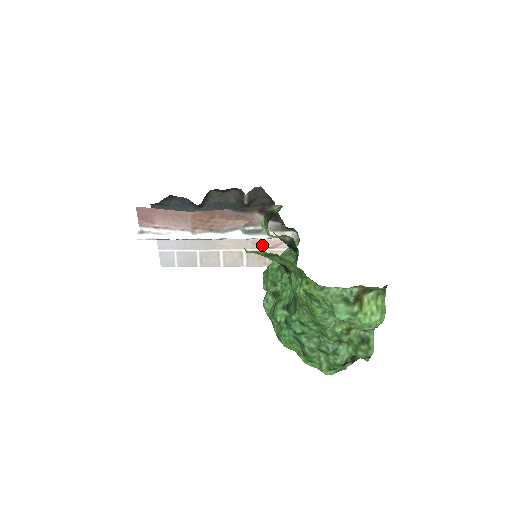
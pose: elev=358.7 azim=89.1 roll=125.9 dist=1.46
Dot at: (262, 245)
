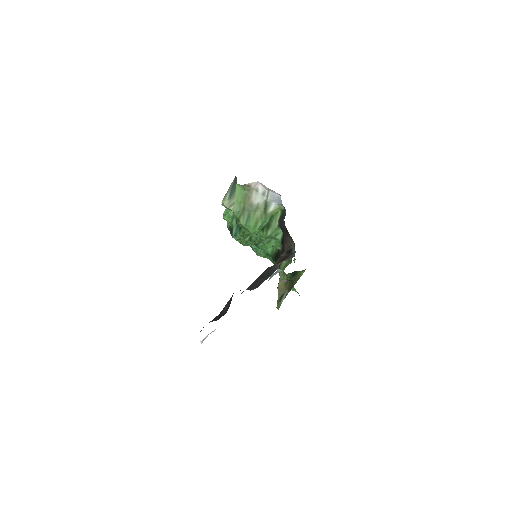
Dot at: occluded
